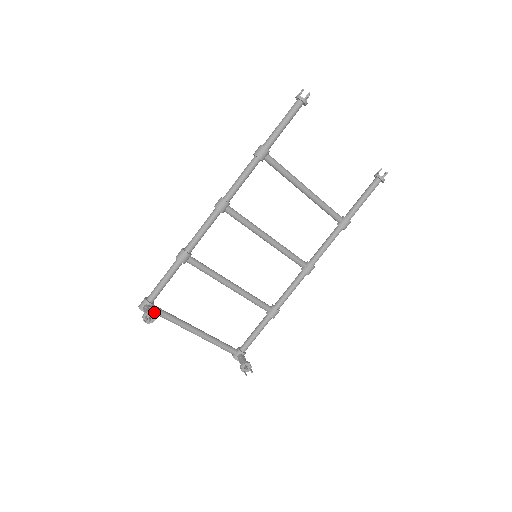
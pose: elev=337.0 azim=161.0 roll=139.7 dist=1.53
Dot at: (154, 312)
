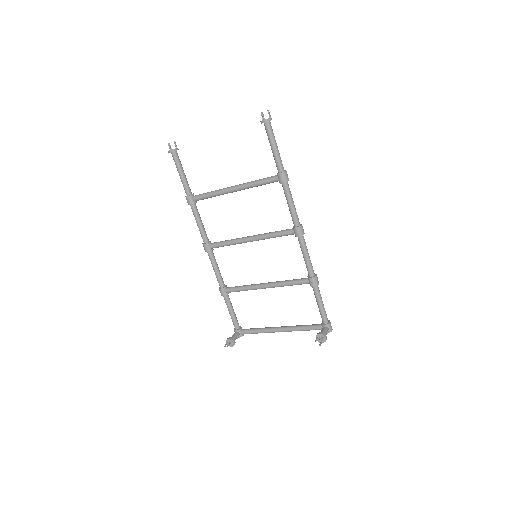
Dot at: occluded
